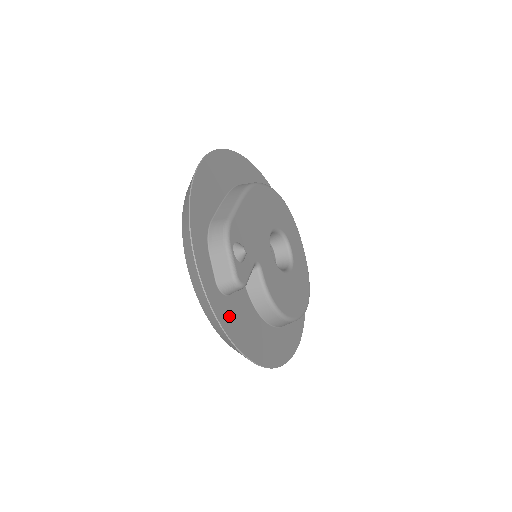
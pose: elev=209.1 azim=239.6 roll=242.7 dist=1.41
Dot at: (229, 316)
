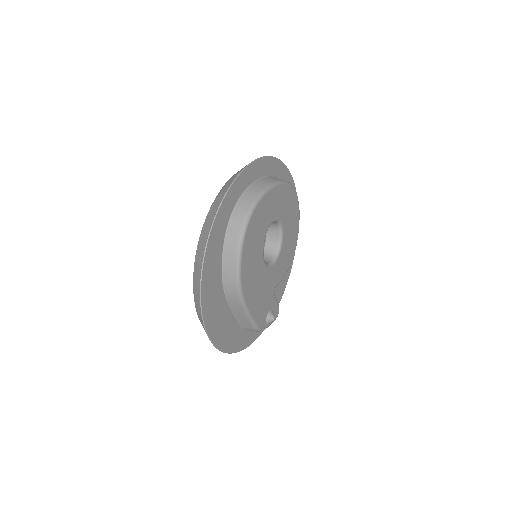
Dot at: occluded
